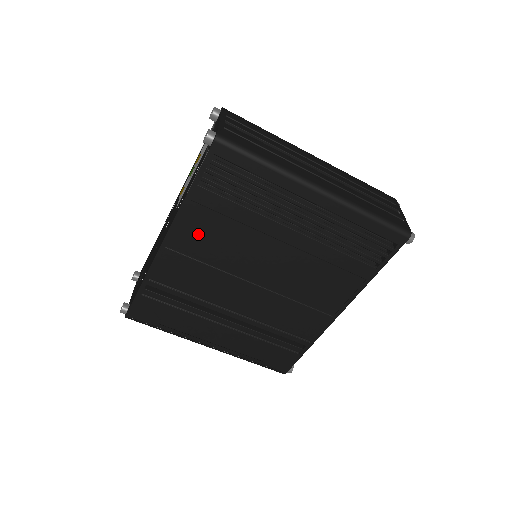
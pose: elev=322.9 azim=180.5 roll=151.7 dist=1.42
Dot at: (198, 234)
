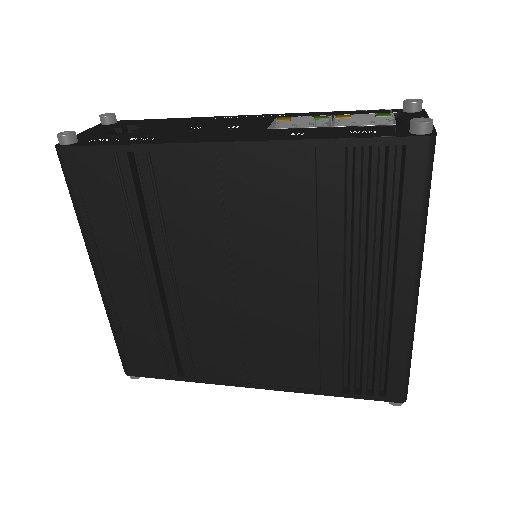
Dot at: (266, 183)
